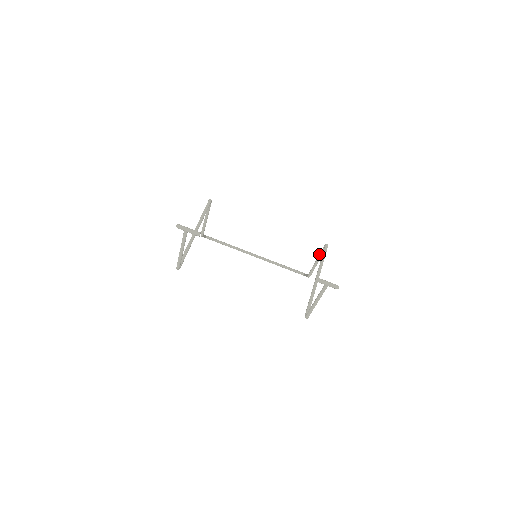
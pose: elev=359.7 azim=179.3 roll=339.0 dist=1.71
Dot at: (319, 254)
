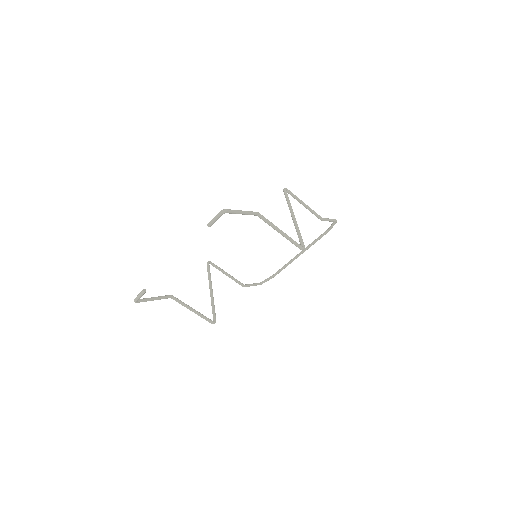
Dot at: occluded
